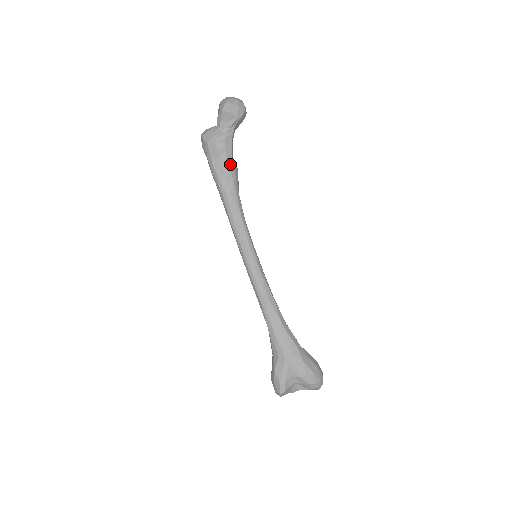
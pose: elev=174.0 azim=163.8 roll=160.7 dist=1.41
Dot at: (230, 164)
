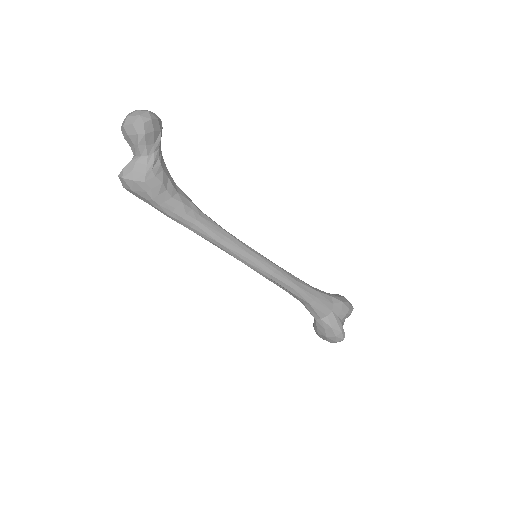
Dot at: (177, 188)
